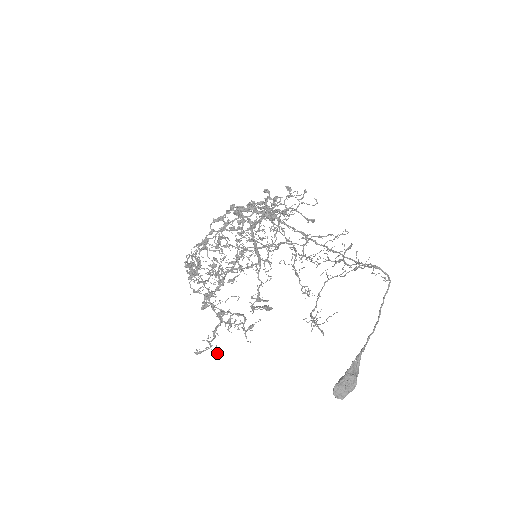
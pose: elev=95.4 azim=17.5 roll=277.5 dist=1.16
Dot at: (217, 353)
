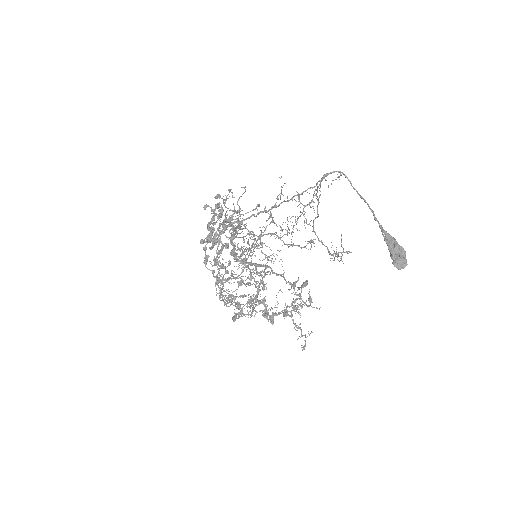
Dot at: occluded
